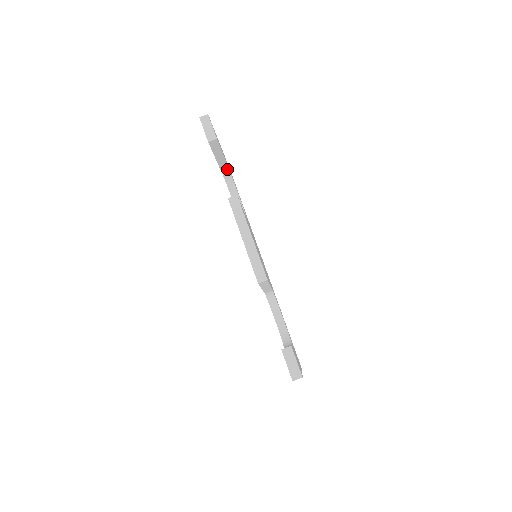
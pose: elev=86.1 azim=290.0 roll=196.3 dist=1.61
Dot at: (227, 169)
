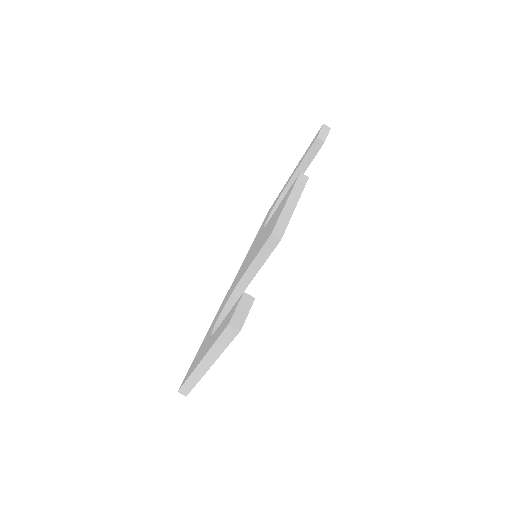
Dot at: occluded
